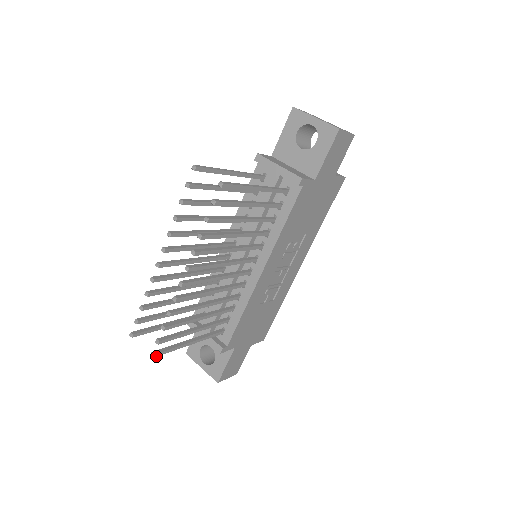
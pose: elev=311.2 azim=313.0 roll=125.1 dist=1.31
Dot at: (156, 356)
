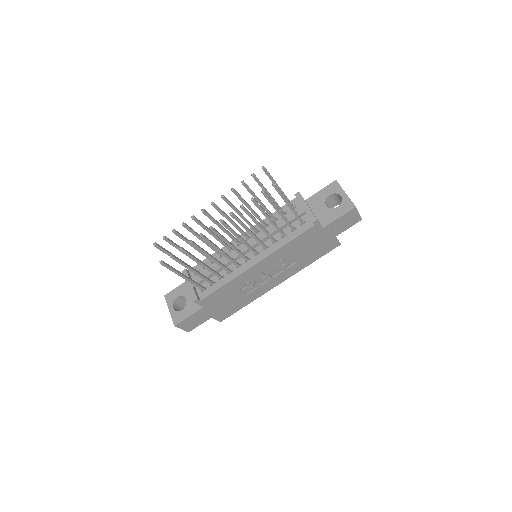
Dot at: (162, 265)
